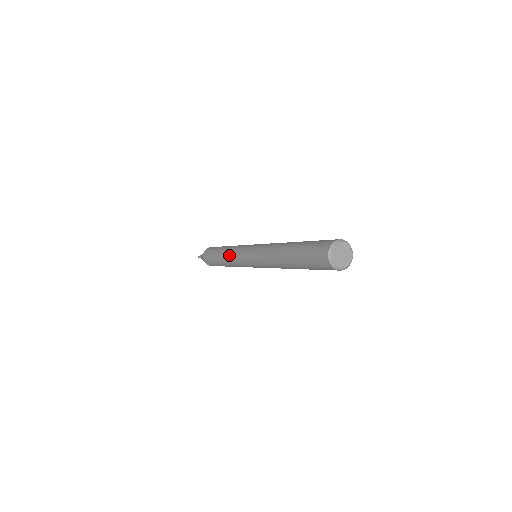
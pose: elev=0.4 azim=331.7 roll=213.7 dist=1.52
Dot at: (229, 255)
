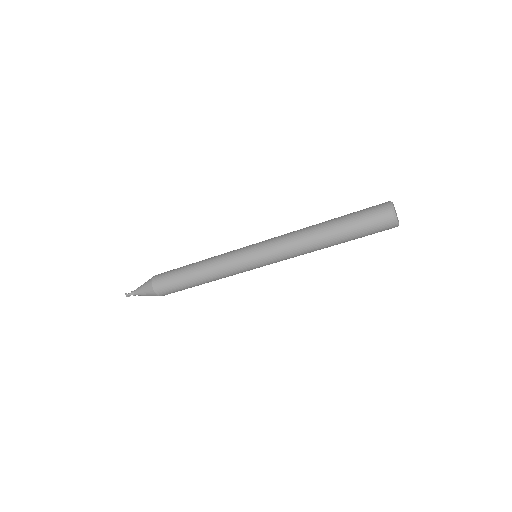
Dot at: (215, 259)
